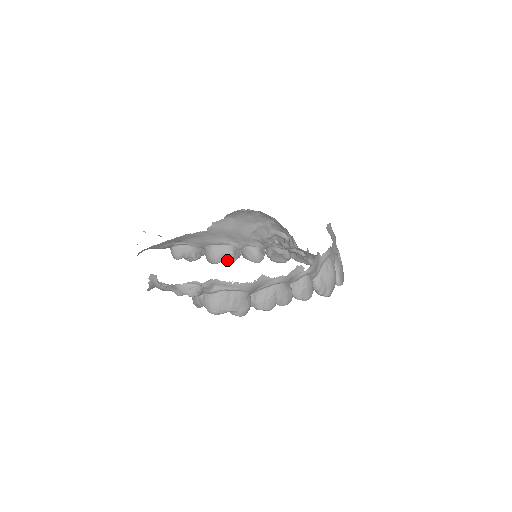
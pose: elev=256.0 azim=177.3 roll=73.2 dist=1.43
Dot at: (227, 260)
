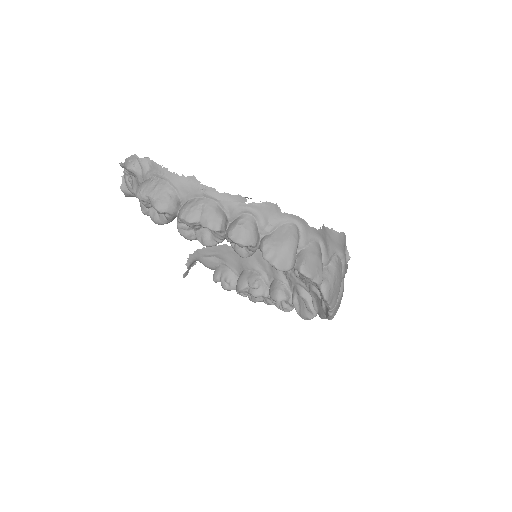
Dot at: (251, 290)
